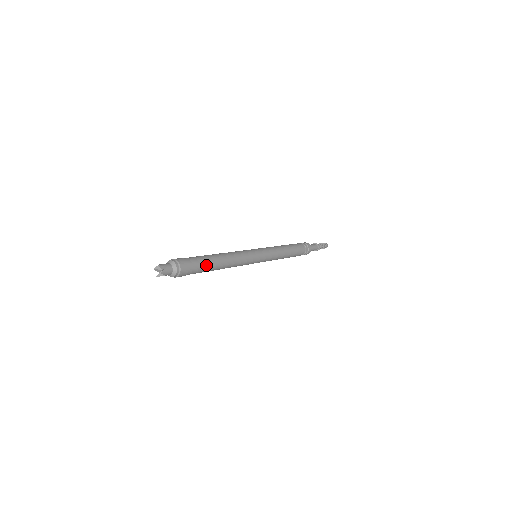
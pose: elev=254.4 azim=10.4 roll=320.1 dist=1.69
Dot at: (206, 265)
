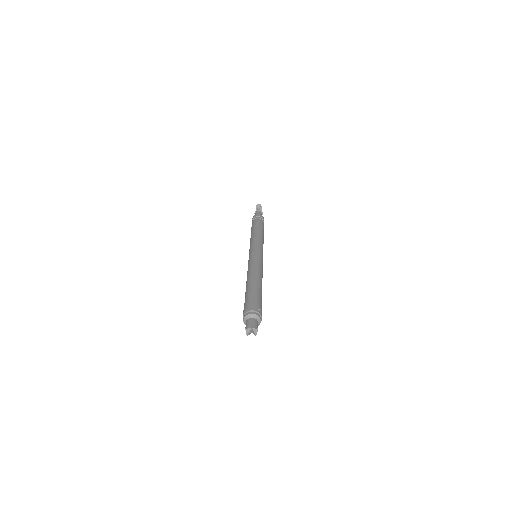
Dot at: occluded
